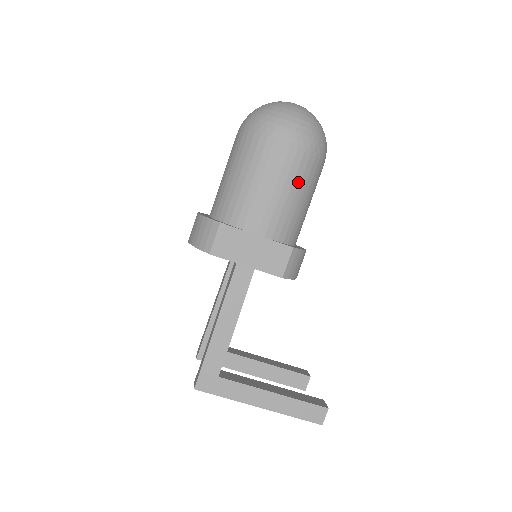
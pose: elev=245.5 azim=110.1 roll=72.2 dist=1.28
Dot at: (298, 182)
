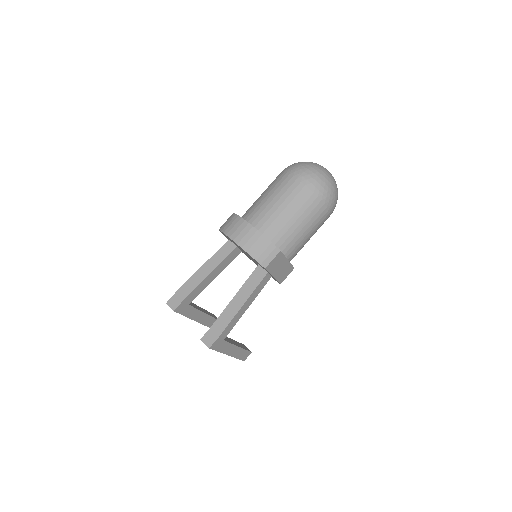
Dot at: (316, 231)
